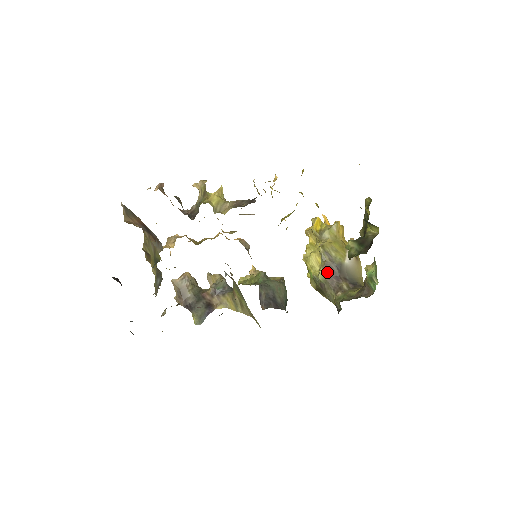
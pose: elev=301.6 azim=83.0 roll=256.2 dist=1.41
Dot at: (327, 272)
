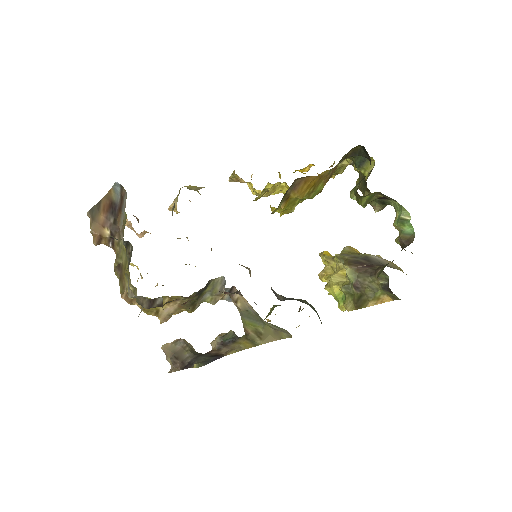
Dot at: (354, 266)
